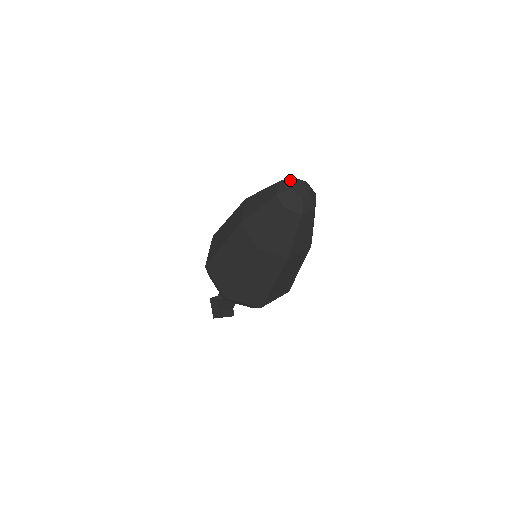
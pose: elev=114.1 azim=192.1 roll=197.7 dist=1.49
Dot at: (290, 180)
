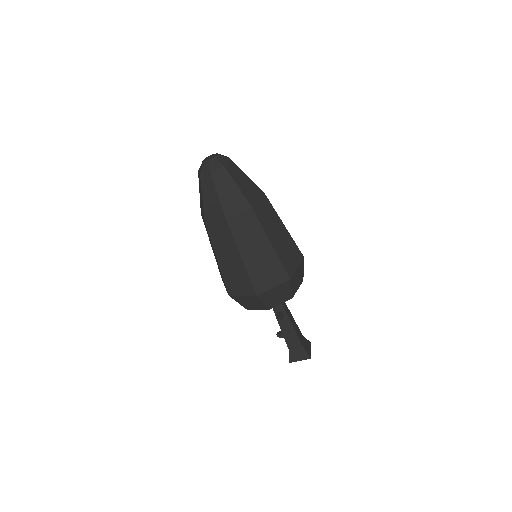
Dot at: occluded
